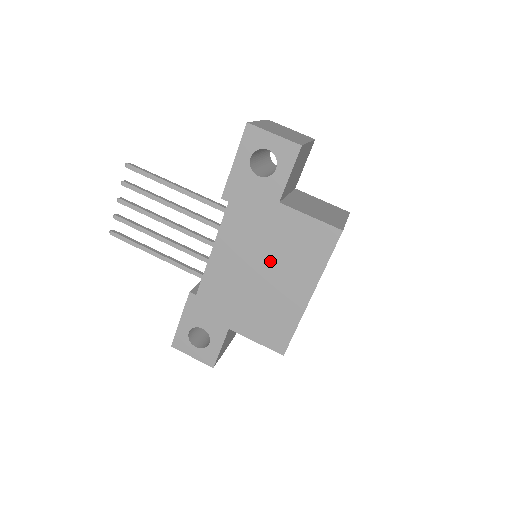
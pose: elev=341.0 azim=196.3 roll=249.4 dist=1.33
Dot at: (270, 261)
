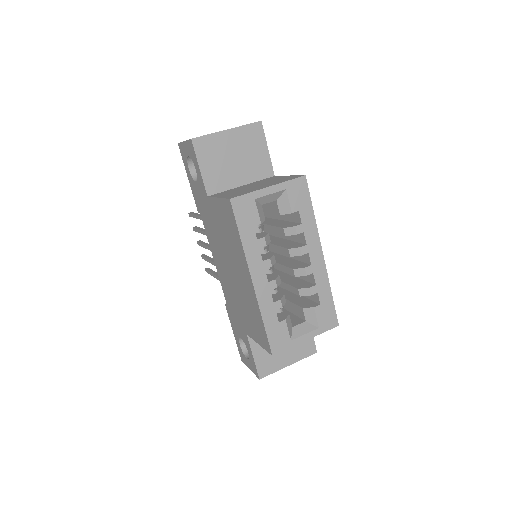
Dot at: (228, 255)
